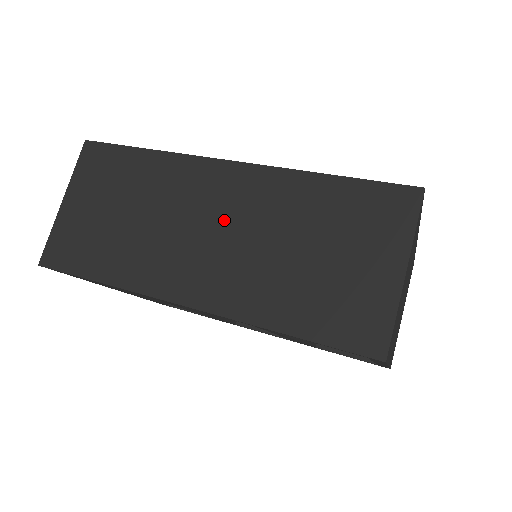
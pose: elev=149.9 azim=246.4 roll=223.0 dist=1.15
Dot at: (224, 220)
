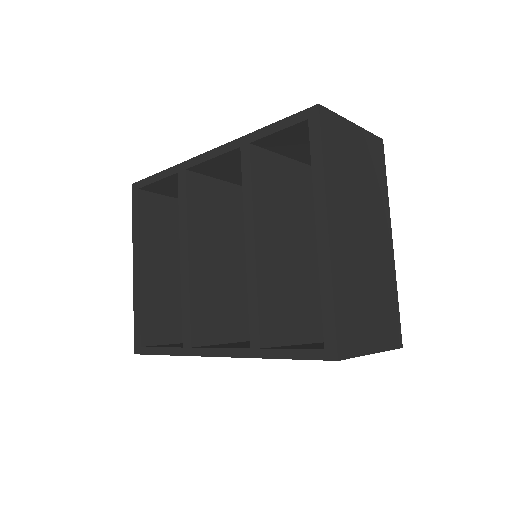
Dot at: occluded
